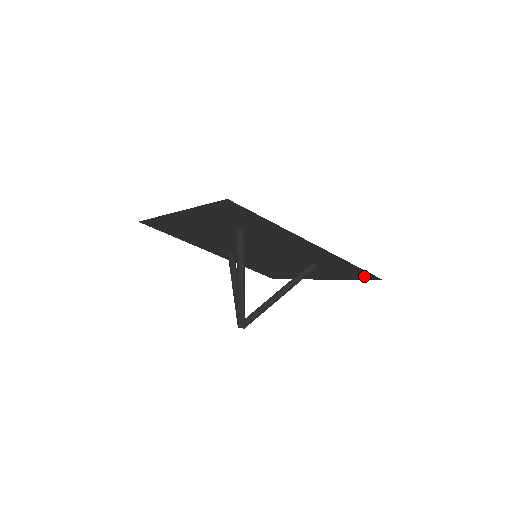
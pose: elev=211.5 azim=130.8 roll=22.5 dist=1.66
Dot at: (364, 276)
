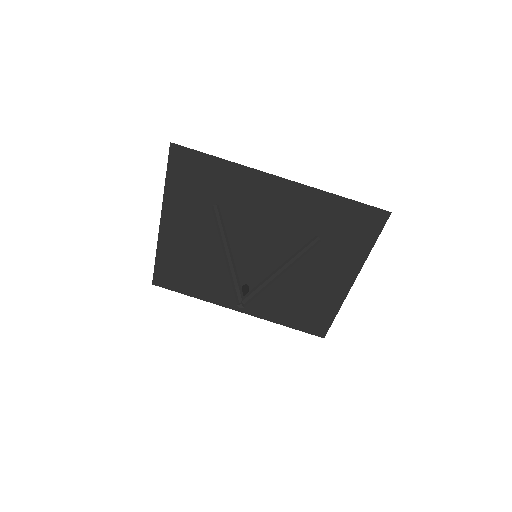
Dot at: (372, 222)
